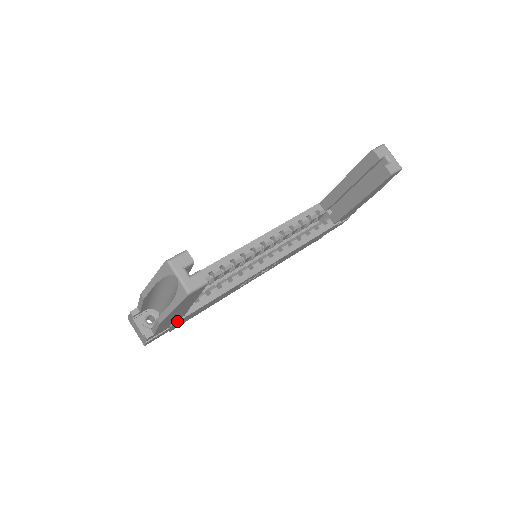
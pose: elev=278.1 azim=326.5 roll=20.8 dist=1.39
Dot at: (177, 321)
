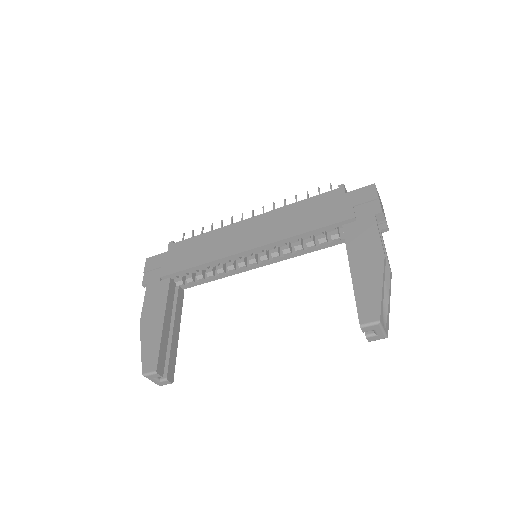
Dot at: occluded
